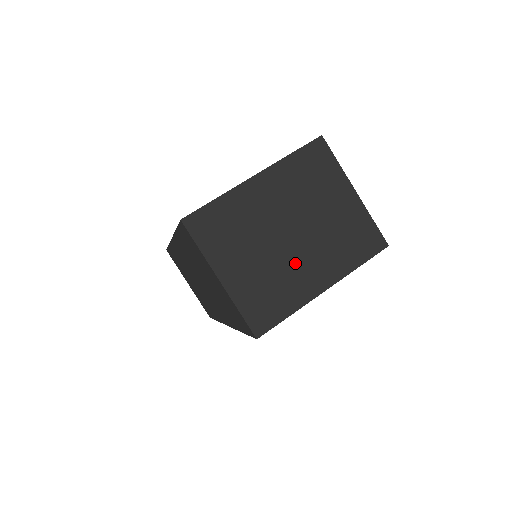
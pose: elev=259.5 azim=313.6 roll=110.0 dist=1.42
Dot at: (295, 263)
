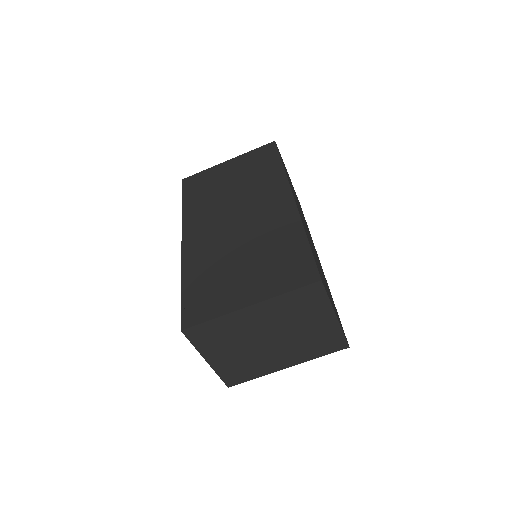
Dot at: (268, 355)
